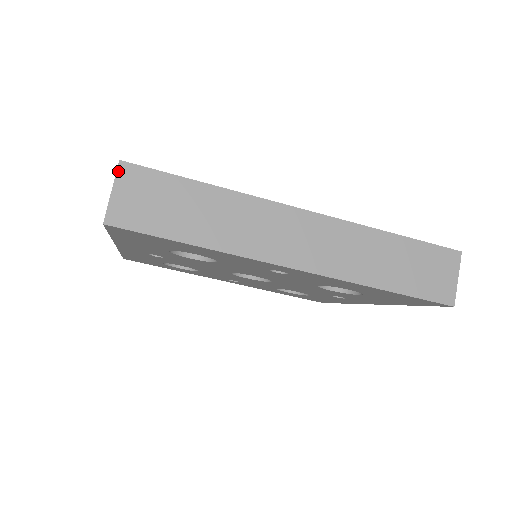
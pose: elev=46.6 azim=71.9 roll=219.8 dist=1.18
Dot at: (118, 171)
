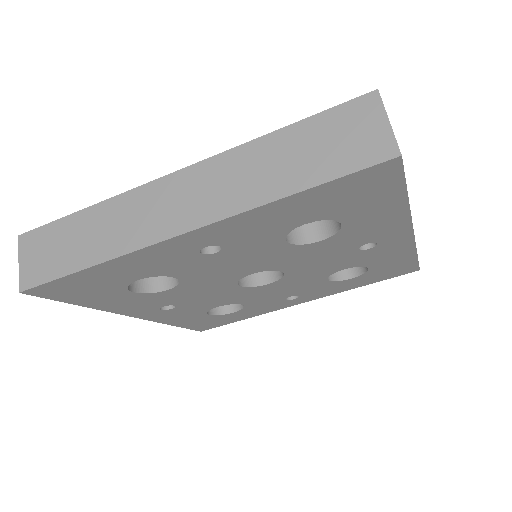
Dot at: occluded
